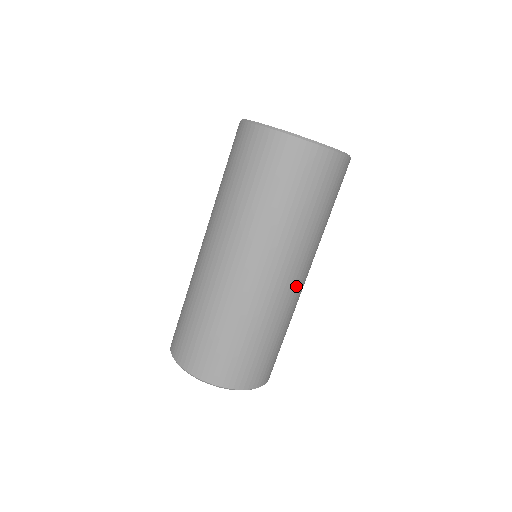
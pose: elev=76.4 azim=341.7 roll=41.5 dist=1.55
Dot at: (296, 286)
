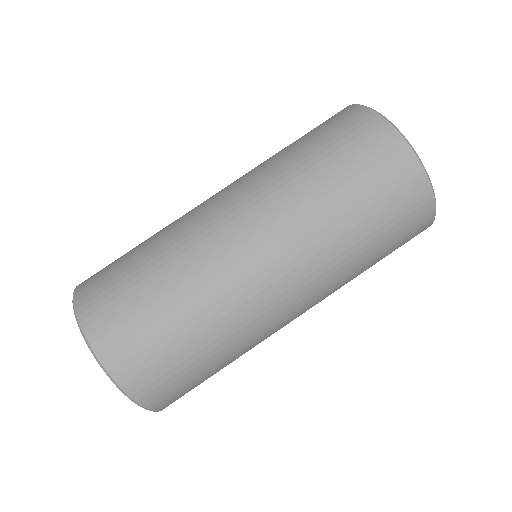
Dot at: (280, 308)
